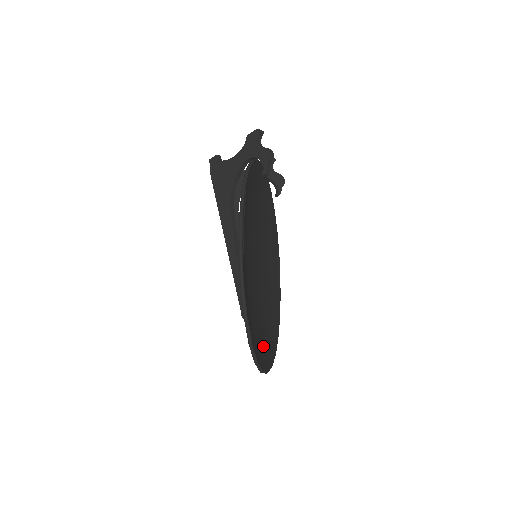
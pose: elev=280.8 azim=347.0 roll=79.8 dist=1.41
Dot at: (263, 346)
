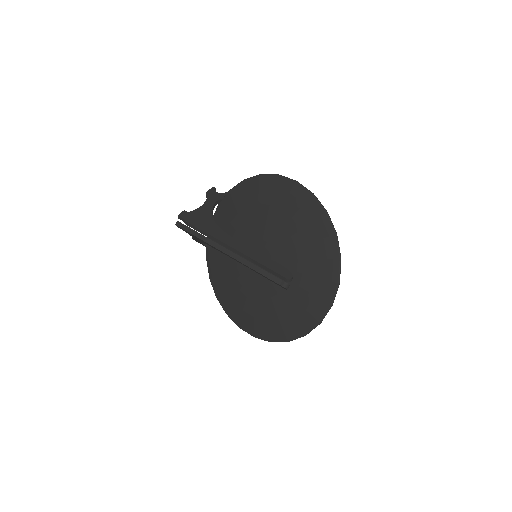
Dot at: (313, 295)
